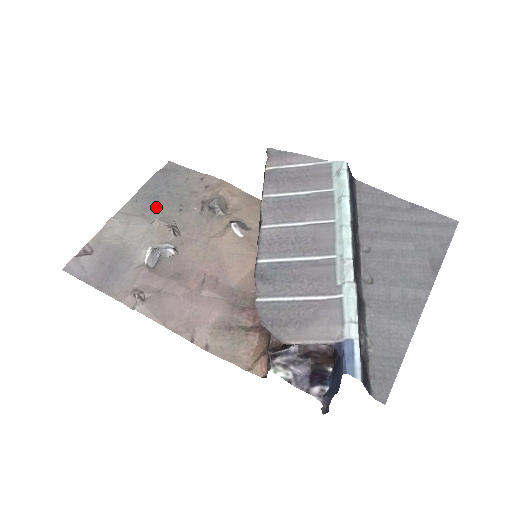
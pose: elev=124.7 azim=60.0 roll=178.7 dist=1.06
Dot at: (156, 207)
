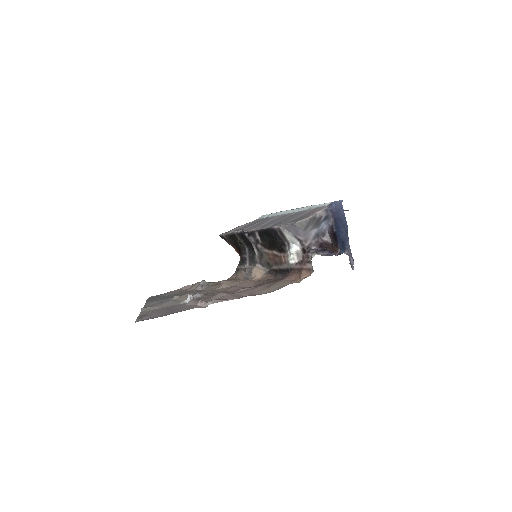
Dot at: (167, 299)
